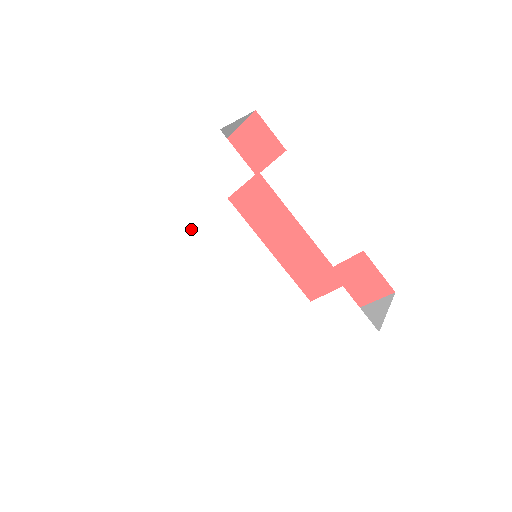
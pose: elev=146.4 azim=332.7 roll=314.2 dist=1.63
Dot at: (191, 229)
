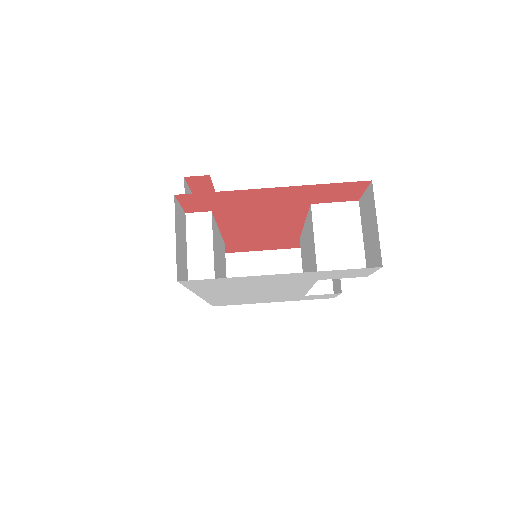
Dot at: (242, 285)
